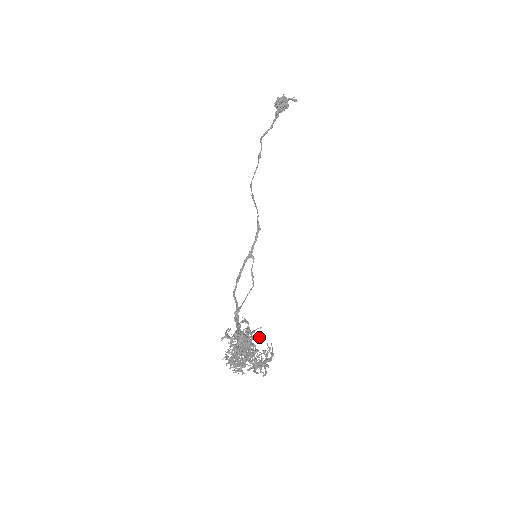
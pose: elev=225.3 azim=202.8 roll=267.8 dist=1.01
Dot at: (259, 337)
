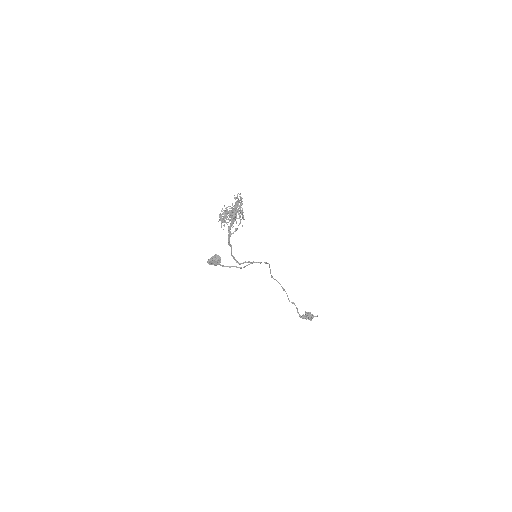
Dot at: occluded
